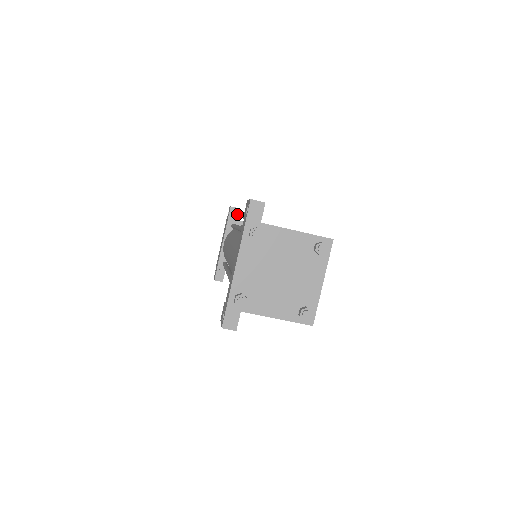
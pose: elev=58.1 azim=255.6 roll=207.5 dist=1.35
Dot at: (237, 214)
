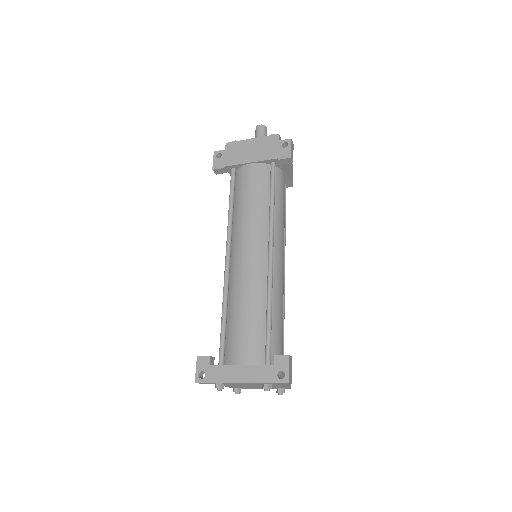
Dot at: (287, 163)
